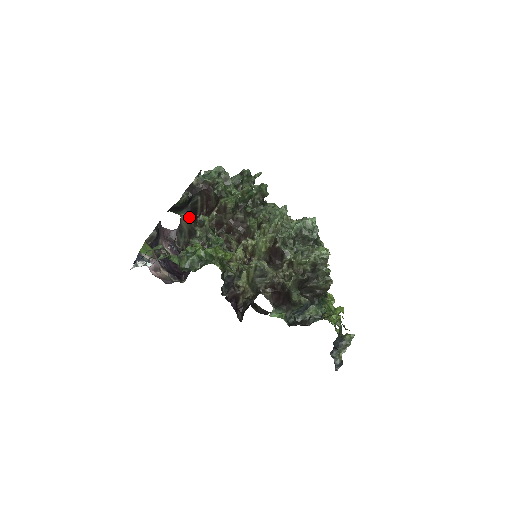
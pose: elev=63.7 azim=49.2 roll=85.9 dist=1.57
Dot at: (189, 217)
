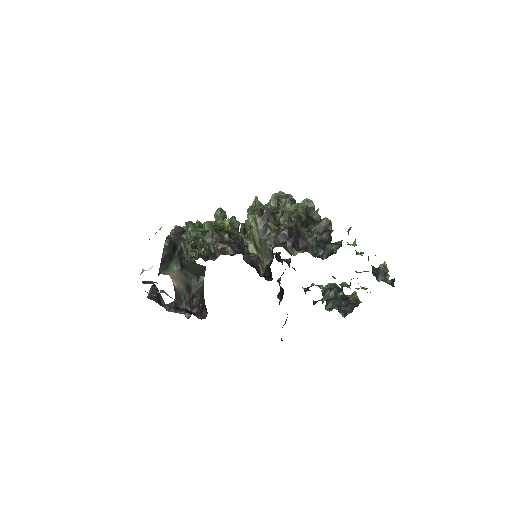
Dot at: (181, 269)
